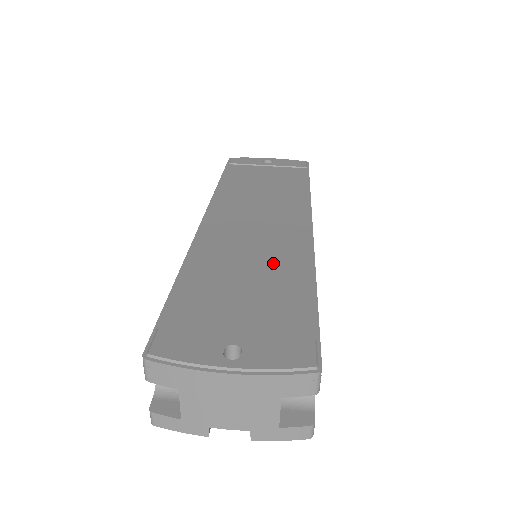
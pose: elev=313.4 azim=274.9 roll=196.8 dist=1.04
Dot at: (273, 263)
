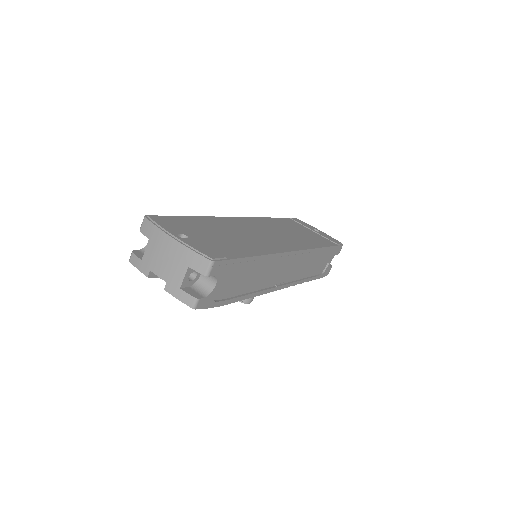
Dot at: (249, 241)
